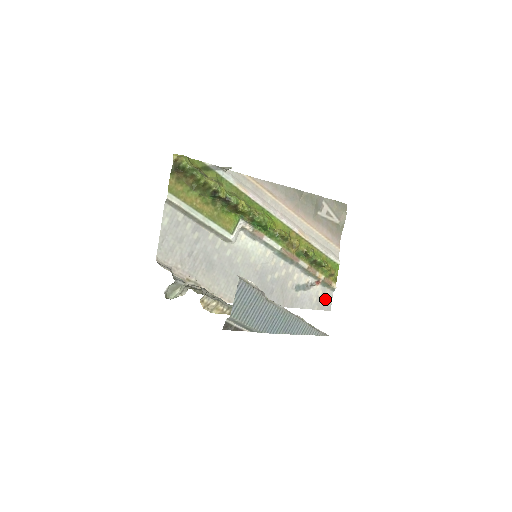
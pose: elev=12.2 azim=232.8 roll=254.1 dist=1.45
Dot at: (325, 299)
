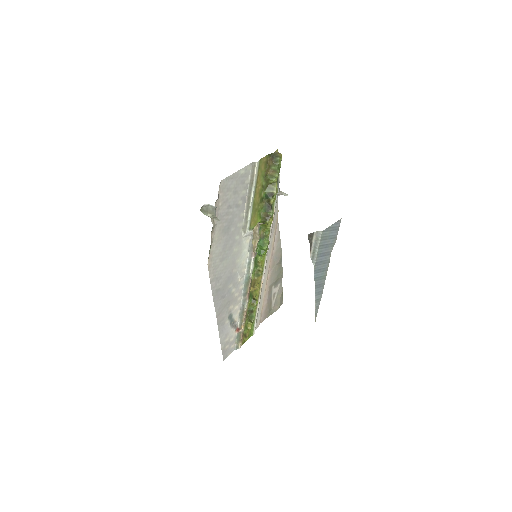
Dot at: (229, 348)
